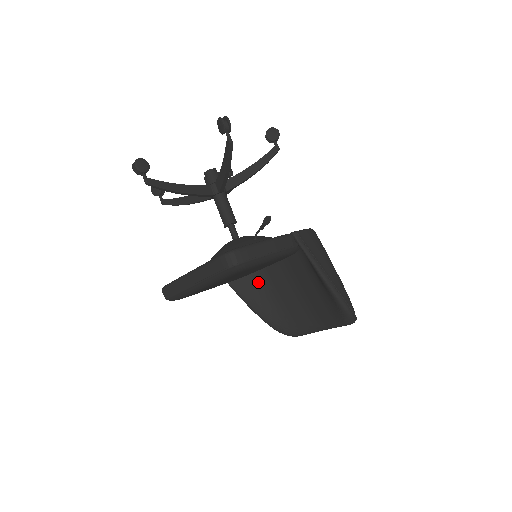
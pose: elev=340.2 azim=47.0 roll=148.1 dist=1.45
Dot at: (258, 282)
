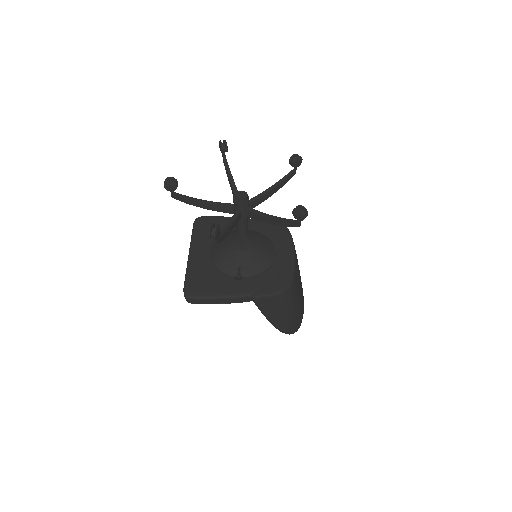
Dot at: occluded
